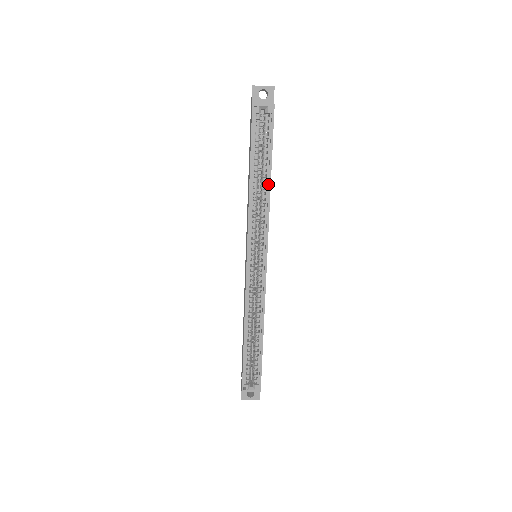
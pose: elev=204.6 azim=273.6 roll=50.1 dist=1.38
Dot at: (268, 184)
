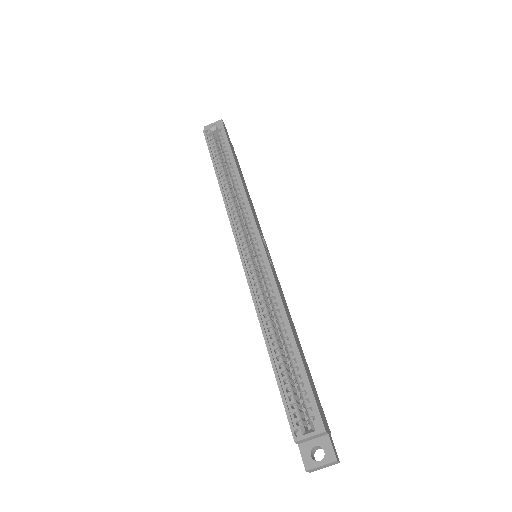
Dot at: (237, 175)
